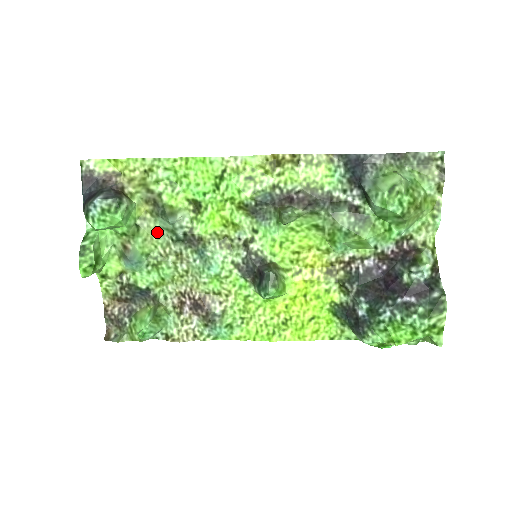
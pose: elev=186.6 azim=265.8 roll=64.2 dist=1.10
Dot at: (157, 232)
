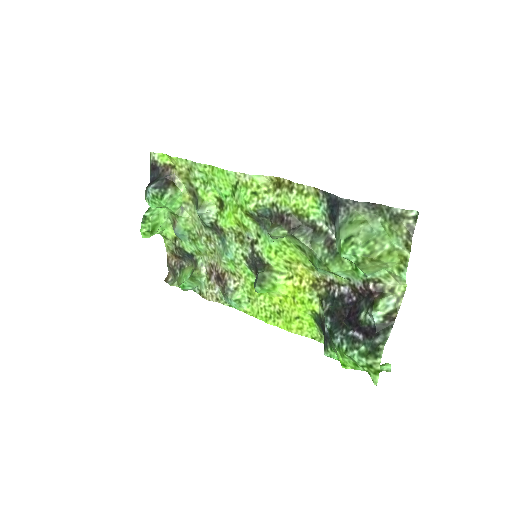
Dot at: (195, 216)
